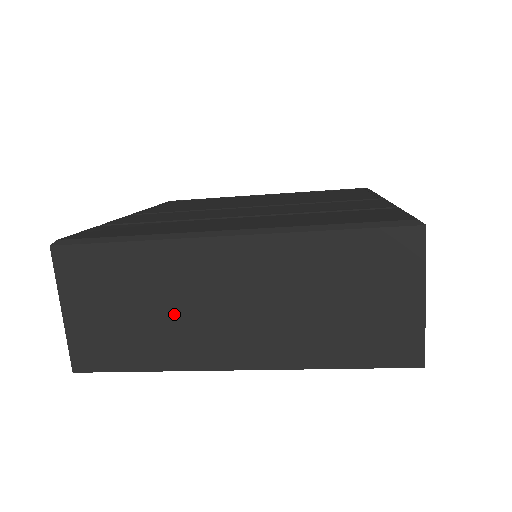
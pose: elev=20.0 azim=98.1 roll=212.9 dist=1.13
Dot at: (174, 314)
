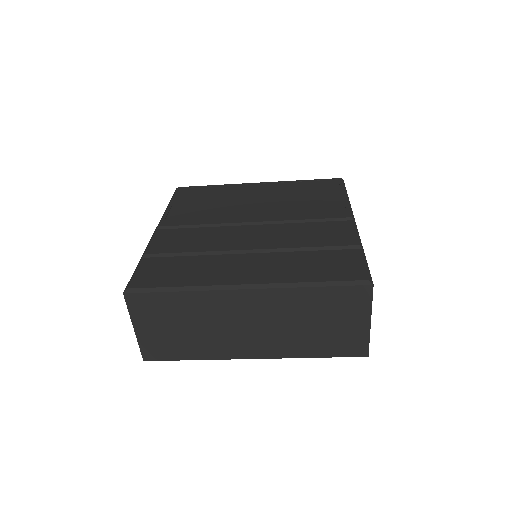
Dot at: (210, 330)
